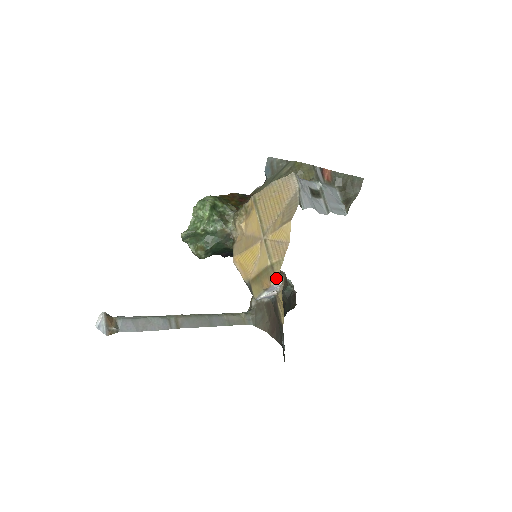
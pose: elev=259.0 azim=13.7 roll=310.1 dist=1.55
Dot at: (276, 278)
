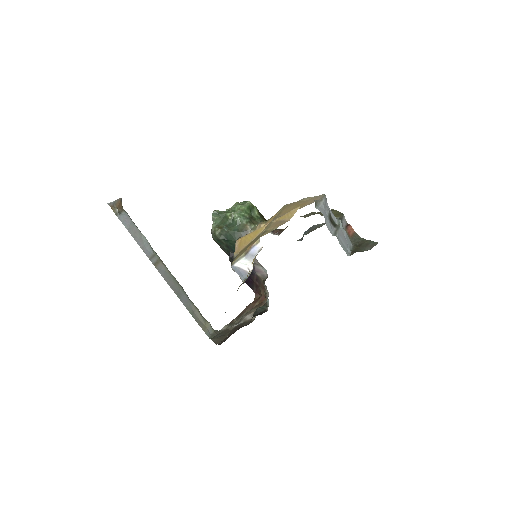
Dot at: (261, 236)
